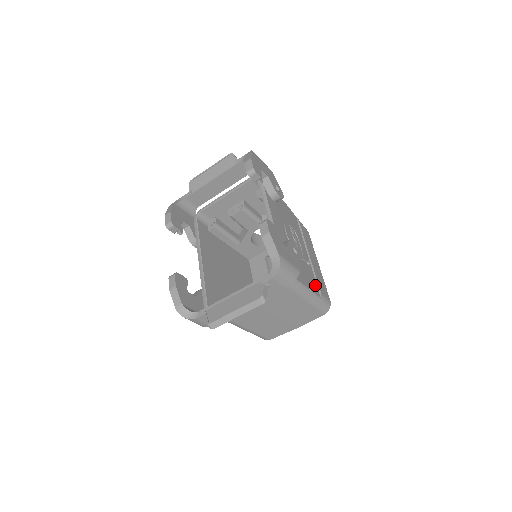
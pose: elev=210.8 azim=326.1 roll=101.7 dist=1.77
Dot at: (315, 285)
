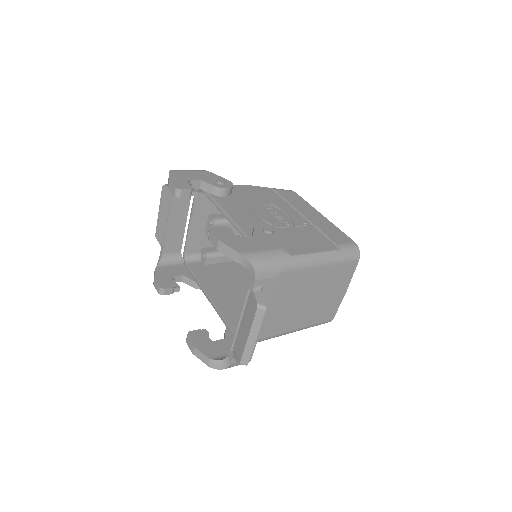
Dot at: (325, 241)
